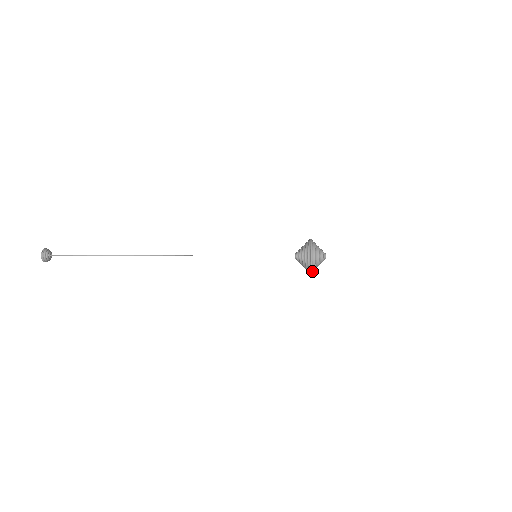
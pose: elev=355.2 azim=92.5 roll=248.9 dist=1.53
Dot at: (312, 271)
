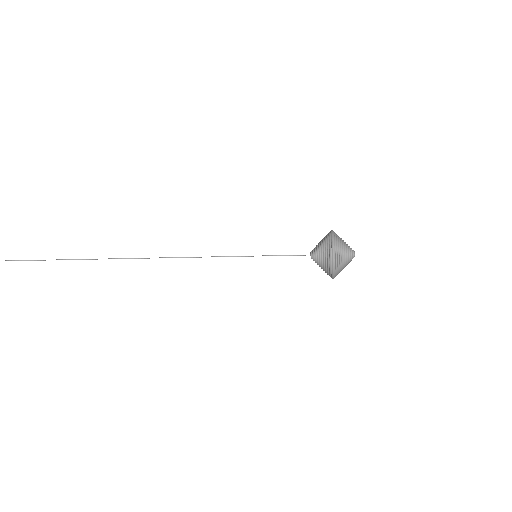
Dot at: (335, 275)
